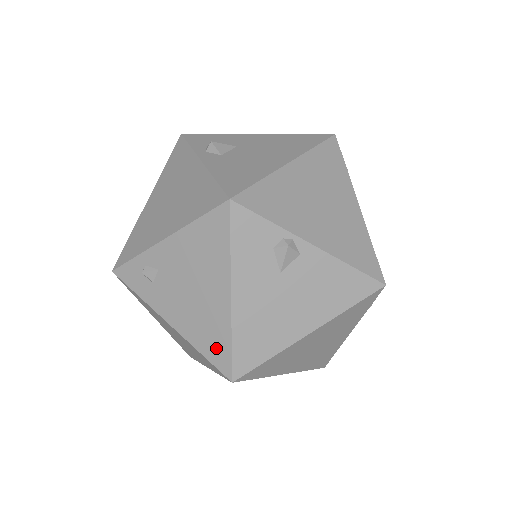
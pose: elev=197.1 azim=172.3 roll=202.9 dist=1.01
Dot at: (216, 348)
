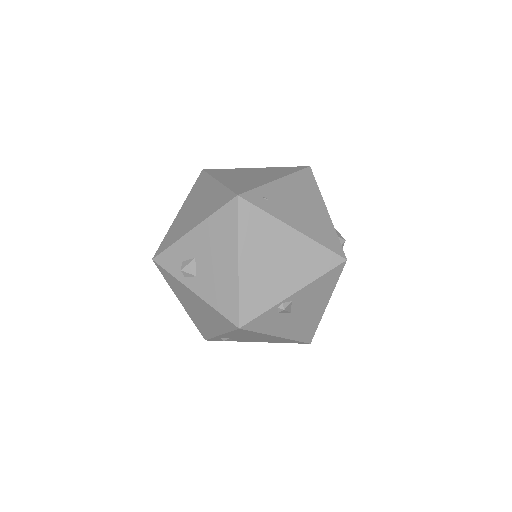
Dot at: (290, 342)
